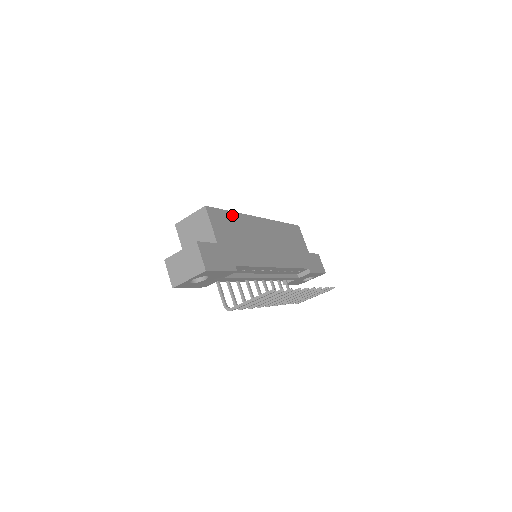
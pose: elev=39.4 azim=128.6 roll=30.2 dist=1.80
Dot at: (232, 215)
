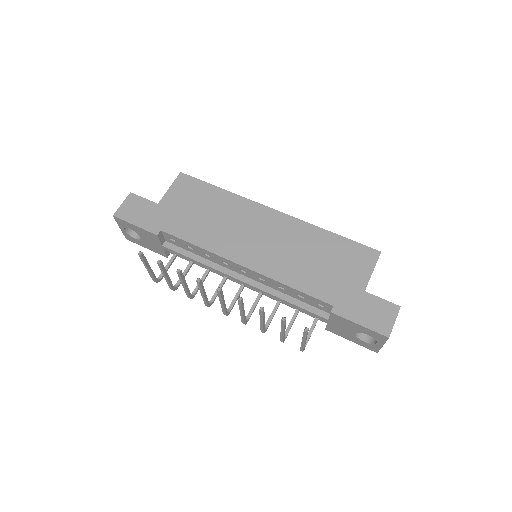
Dot at: (217, 191)
